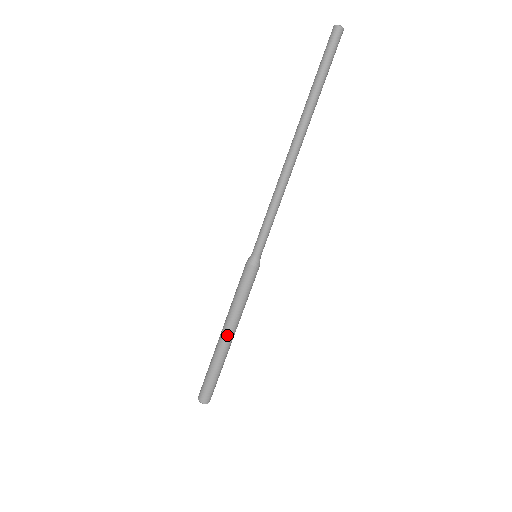
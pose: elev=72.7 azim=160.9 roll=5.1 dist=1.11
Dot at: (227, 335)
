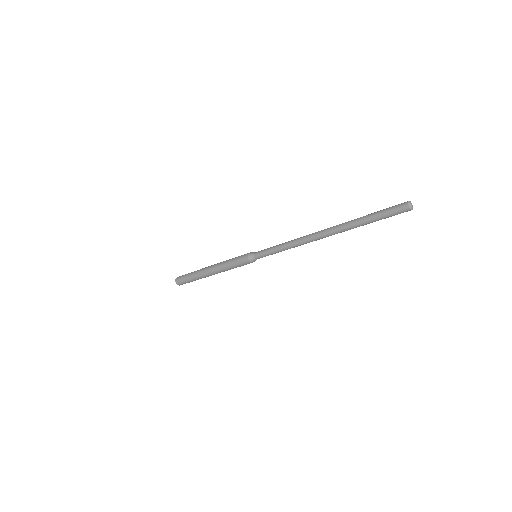
Dot at: occluded
